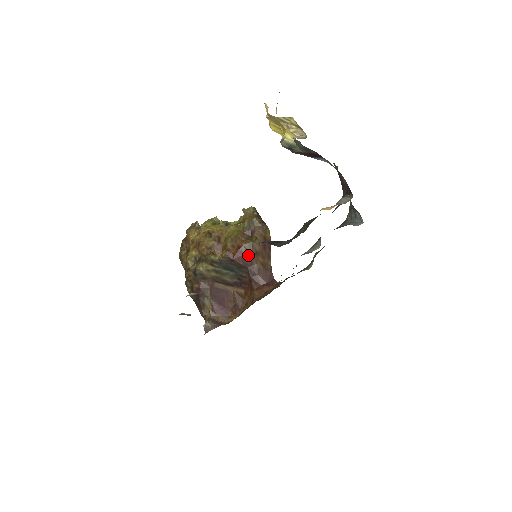
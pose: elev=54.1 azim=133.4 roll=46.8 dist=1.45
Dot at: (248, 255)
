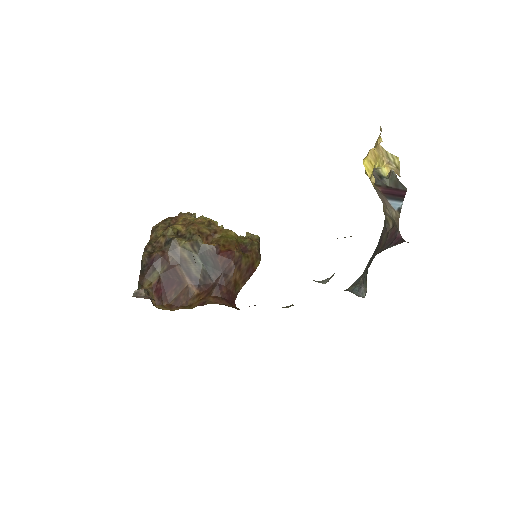
Dot at: (232, 262)
